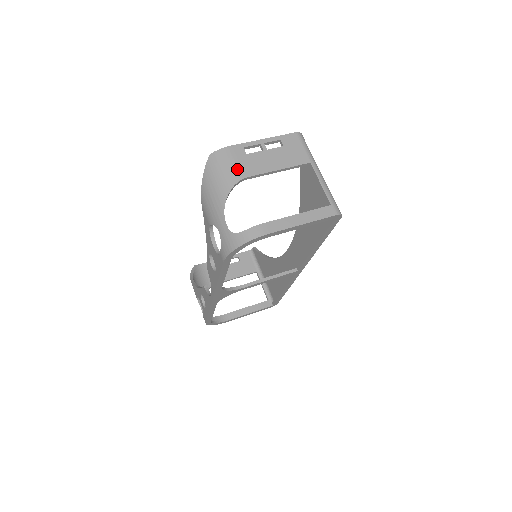
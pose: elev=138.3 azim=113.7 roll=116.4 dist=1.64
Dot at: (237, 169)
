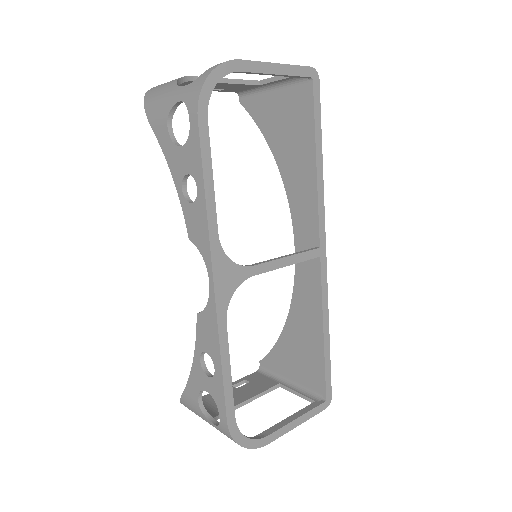
Dot at: occluded
